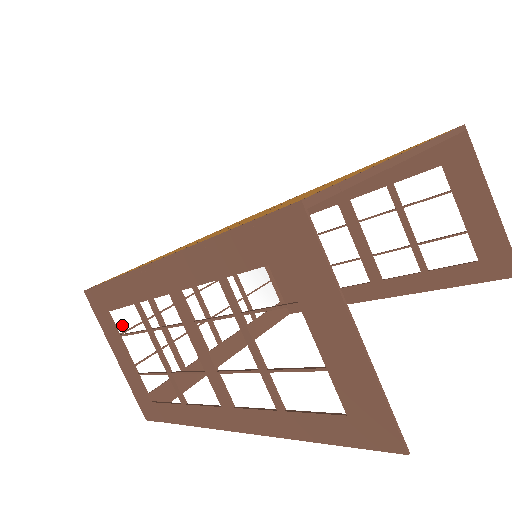
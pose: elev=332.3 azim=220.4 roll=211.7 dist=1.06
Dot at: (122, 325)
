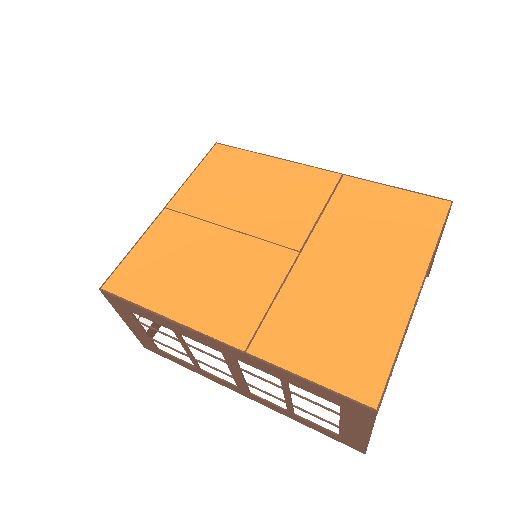
Dot at: occluded
